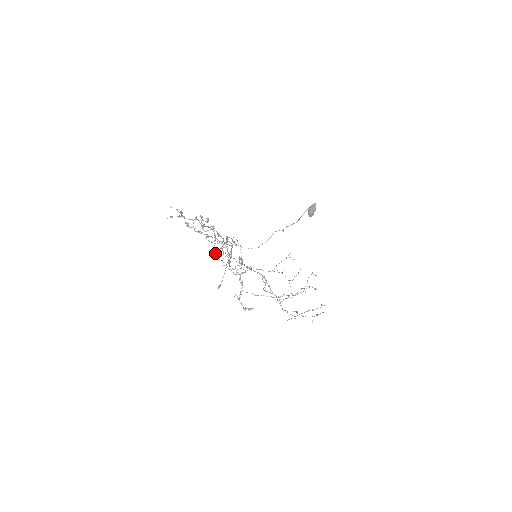
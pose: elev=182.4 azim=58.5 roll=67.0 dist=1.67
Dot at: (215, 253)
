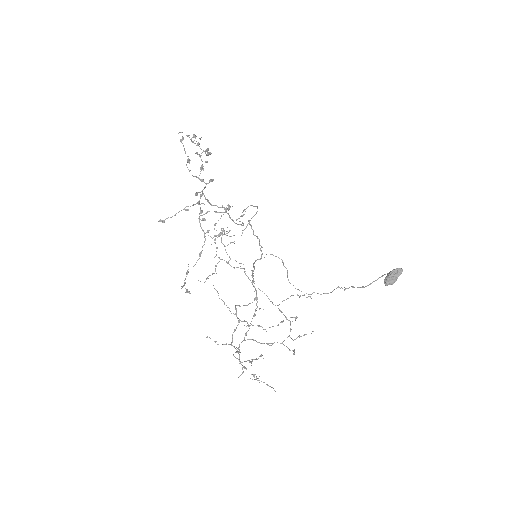
Dot at: occluded
